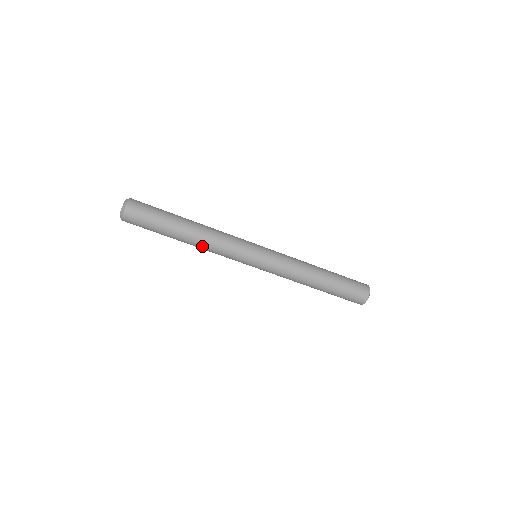
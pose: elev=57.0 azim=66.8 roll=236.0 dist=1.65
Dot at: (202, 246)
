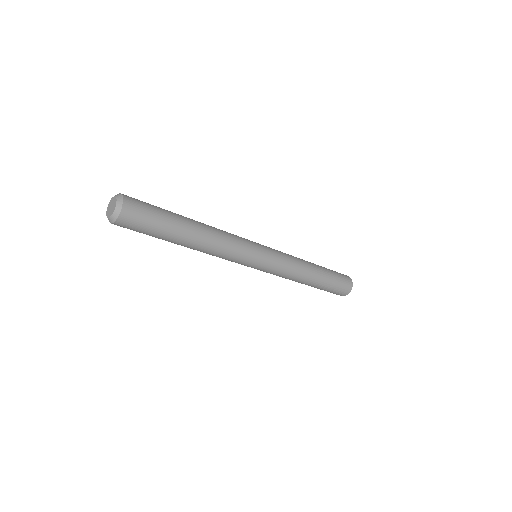
Dot at: (207, 250)
